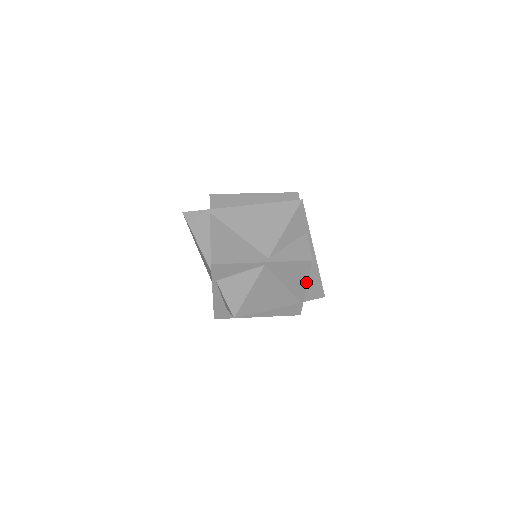
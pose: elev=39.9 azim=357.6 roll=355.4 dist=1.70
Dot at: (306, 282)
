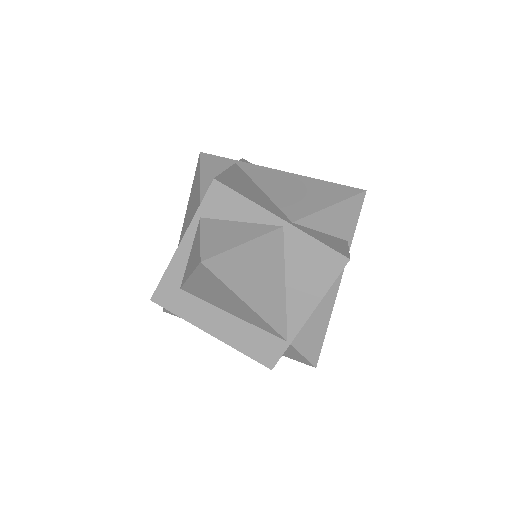
Dot at: (318, 301)
